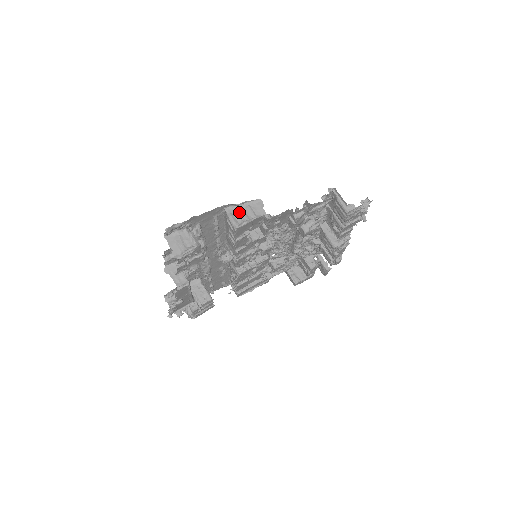
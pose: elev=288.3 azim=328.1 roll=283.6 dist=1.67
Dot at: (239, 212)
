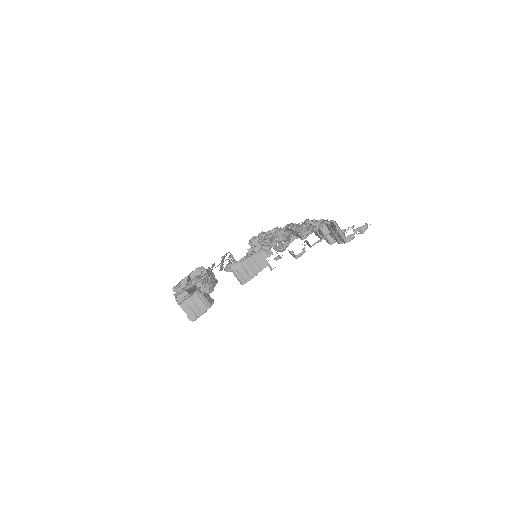
Dot at: (244, 267)
